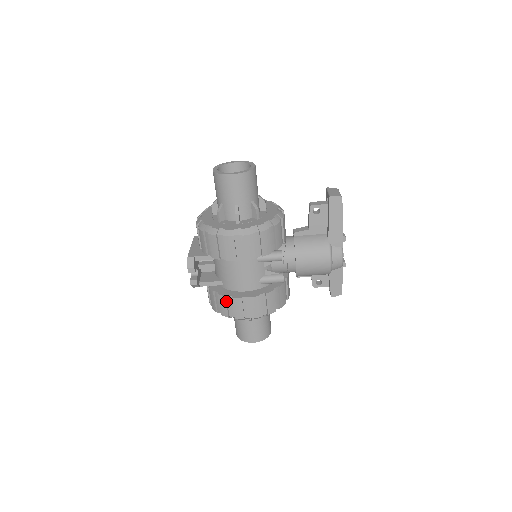
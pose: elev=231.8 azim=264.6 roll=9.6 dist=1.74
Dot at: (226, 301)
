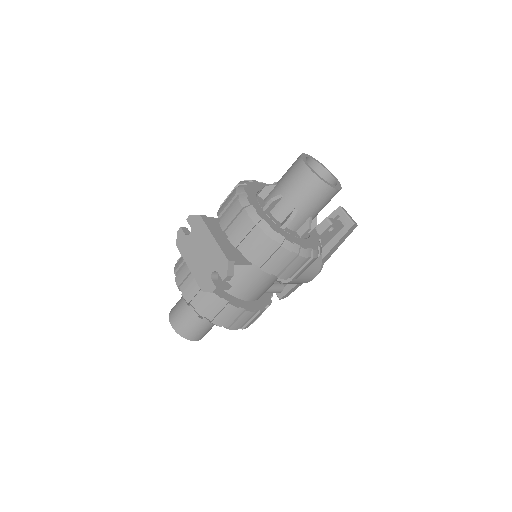
Dot at: (234, 312)
